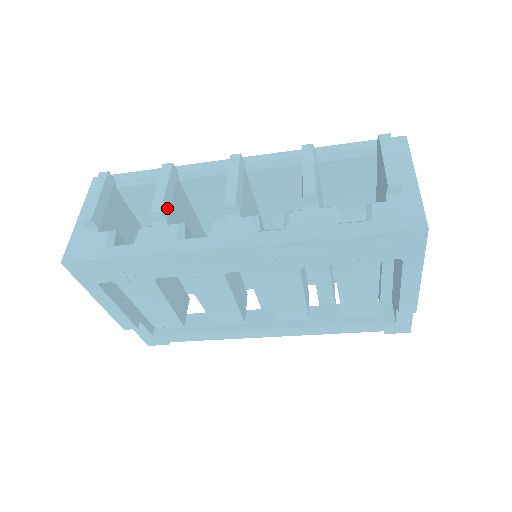
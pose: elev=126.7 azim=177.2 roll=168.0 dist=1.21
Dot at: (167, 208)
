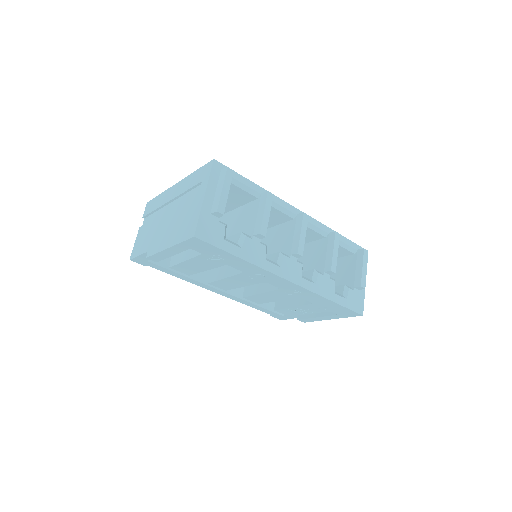
Dot at: occluded
